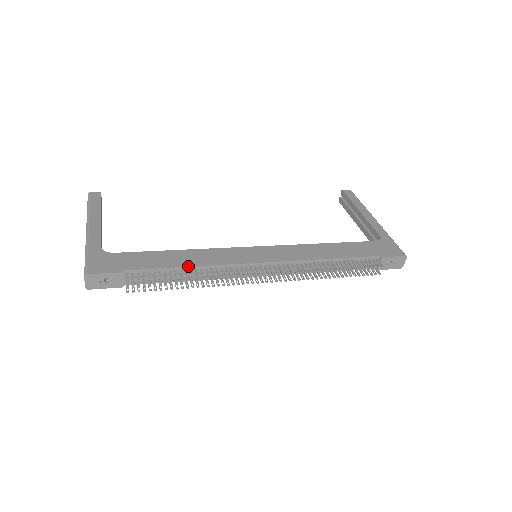
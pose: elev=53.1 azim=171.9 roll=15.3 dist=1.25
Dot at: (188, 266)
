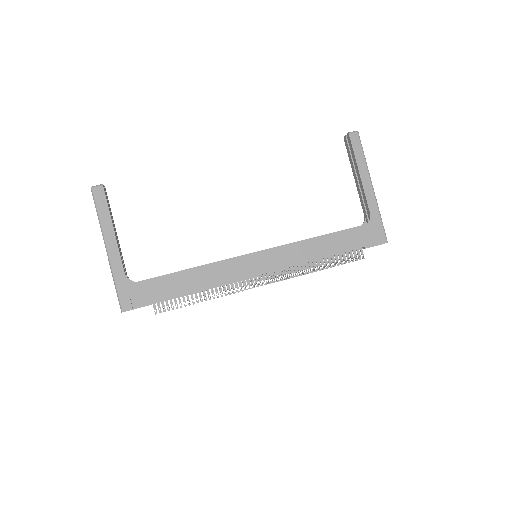
Dot at: (201, 289)
